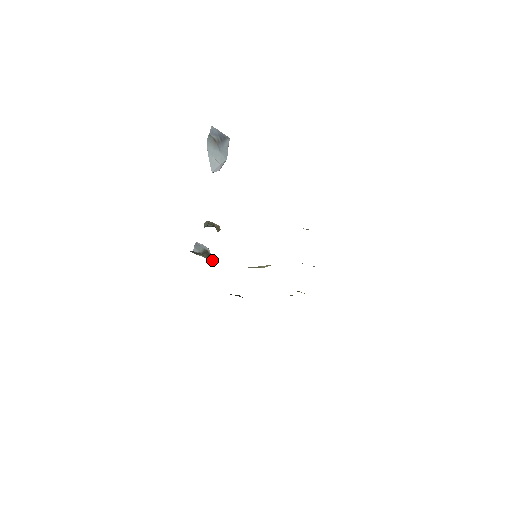
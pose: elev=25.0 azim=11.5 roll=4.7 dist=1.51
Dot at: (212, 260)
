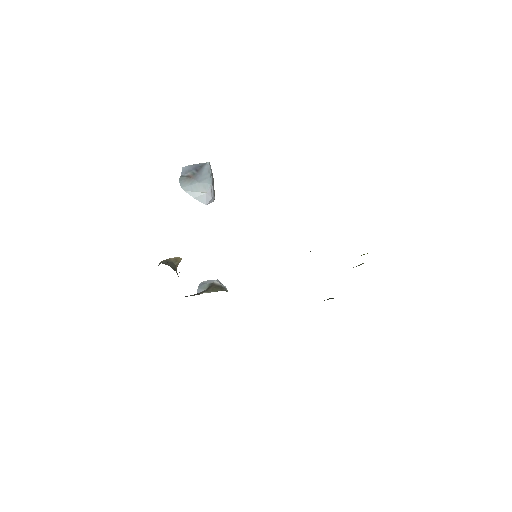
Dot at: (222, 289)
